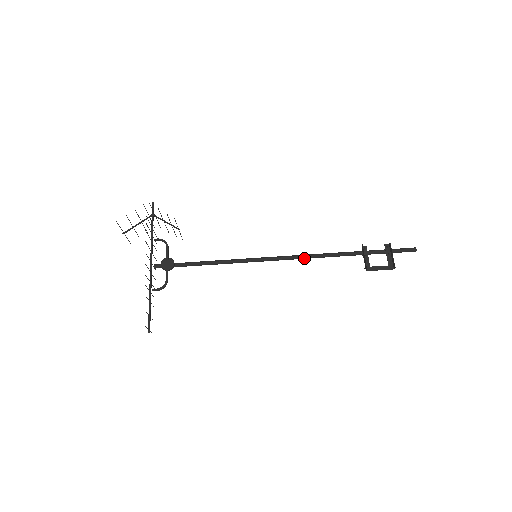
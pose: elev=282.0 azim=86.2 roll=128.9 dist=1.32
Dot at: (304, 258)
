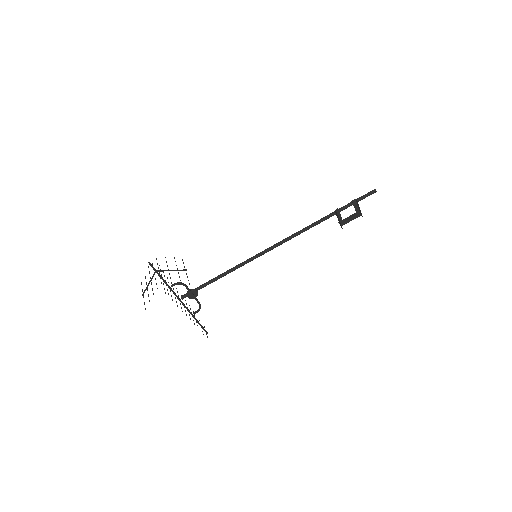
Dot at: occluded
